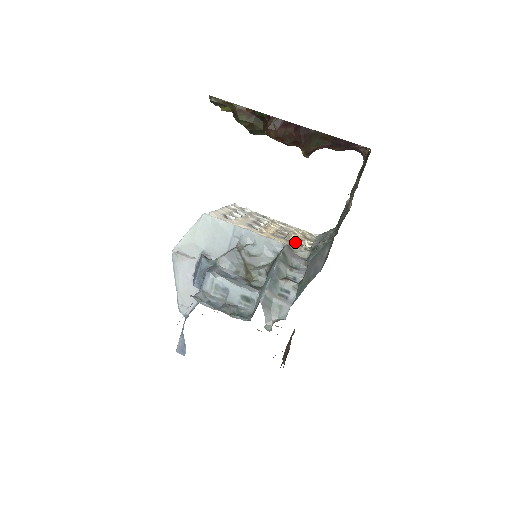
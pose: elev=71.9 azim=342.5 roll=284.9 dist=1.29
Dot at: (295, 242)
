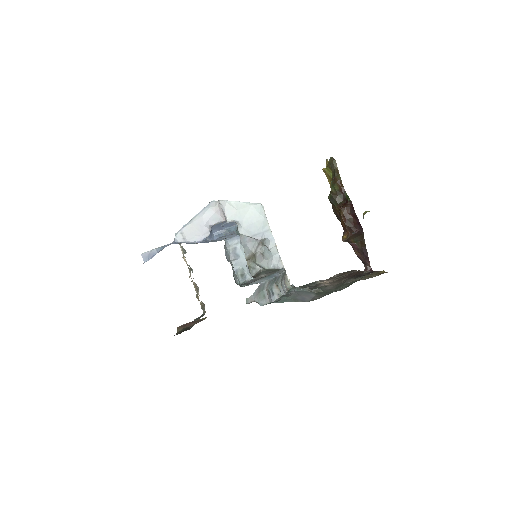
Dot at: occluded
